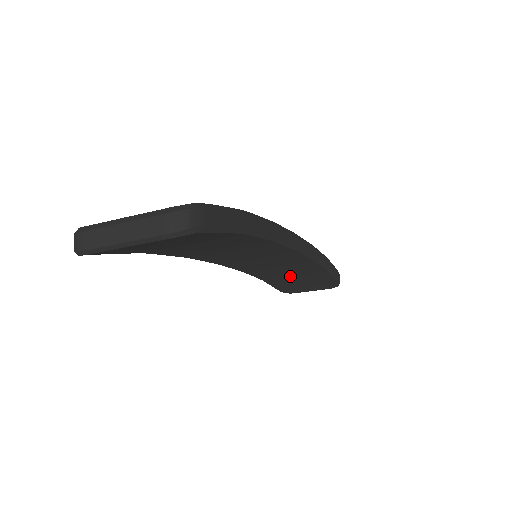
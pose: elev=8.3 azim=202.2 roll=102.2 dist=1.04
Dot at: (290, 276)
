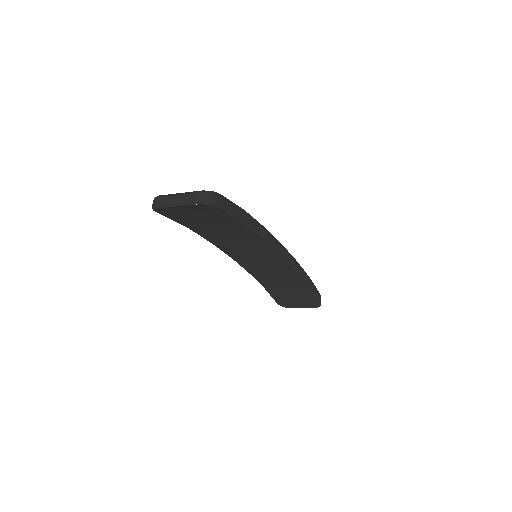
Dot at: (283, 287)
